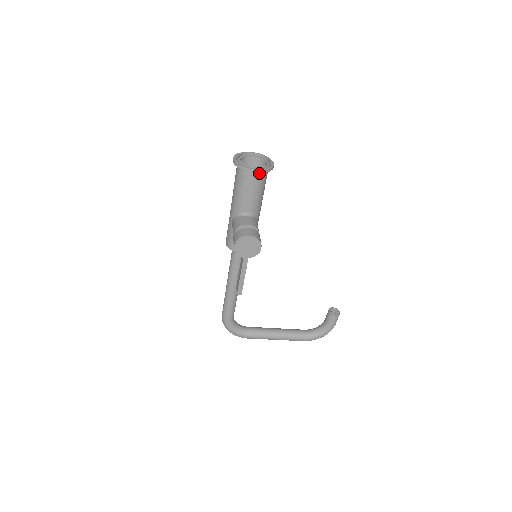
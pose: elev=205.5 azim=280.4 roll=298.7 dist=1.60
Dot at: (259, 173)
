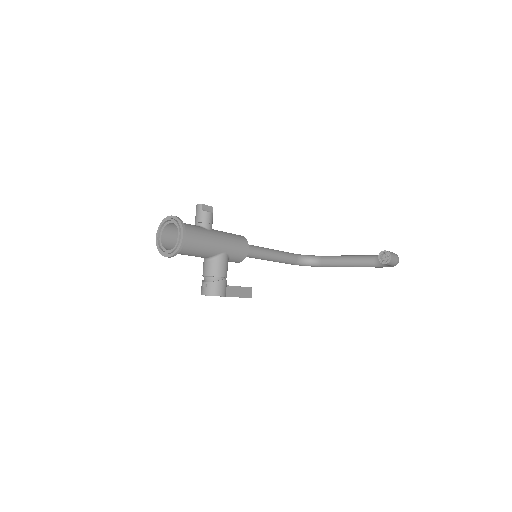
Dot at: occluded
